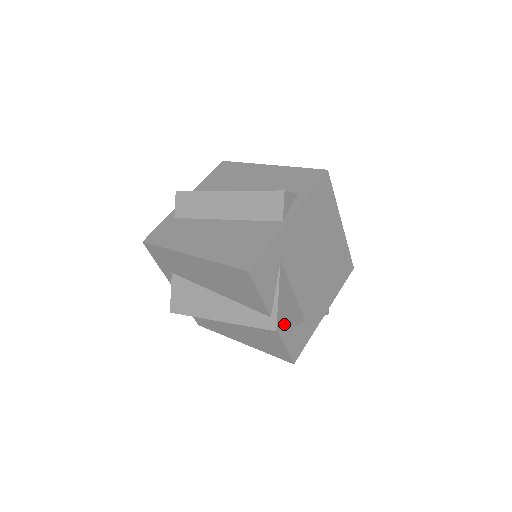
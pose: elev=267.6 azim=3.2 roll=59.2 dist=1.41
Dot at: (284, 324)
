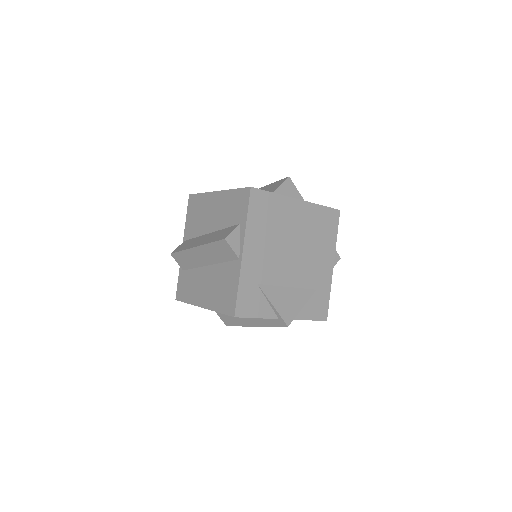
Dot at: (293, 315)
